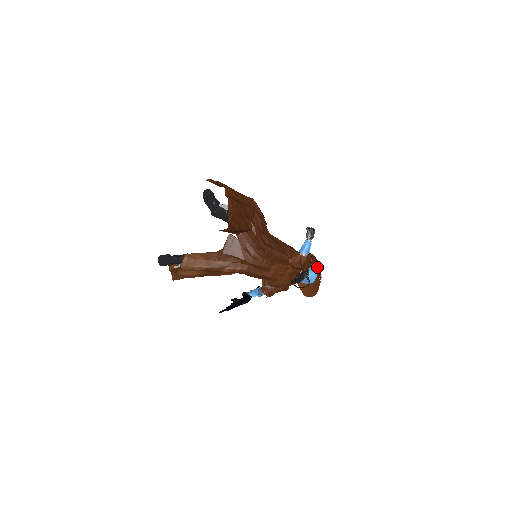
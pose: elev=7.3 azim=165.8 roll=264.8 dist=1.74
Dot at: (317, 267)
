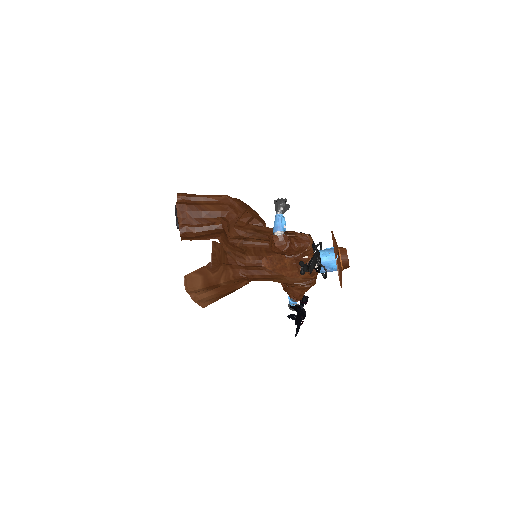
Dot at: (334, 245)
